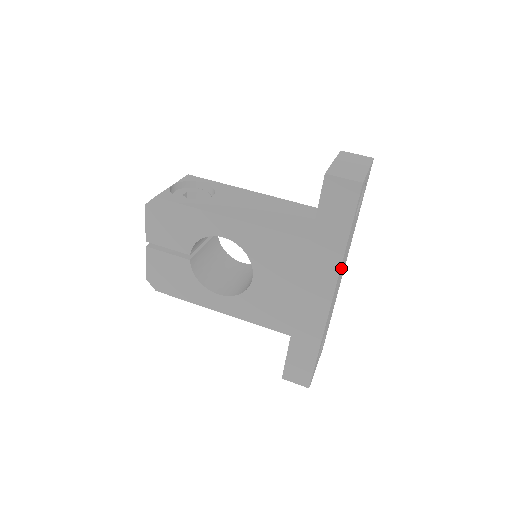
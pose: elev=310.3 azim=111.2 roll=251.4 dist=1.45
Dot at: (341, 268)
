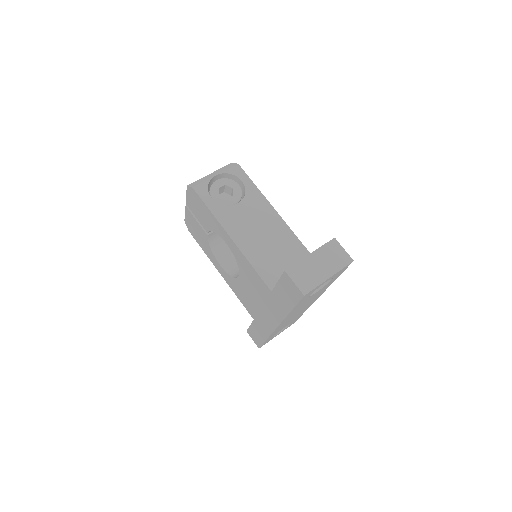
Dot at: (291, 314)
